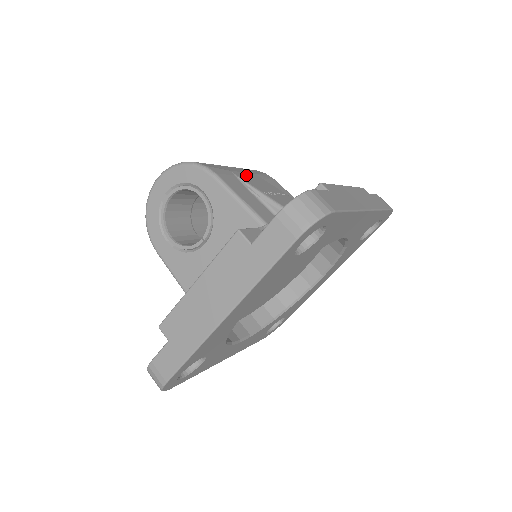
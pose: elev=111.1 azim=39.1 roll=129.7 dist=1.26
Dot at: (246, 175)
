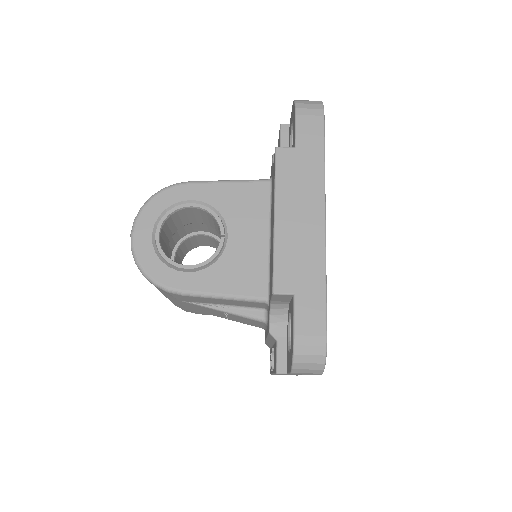
Dot at: occluded
